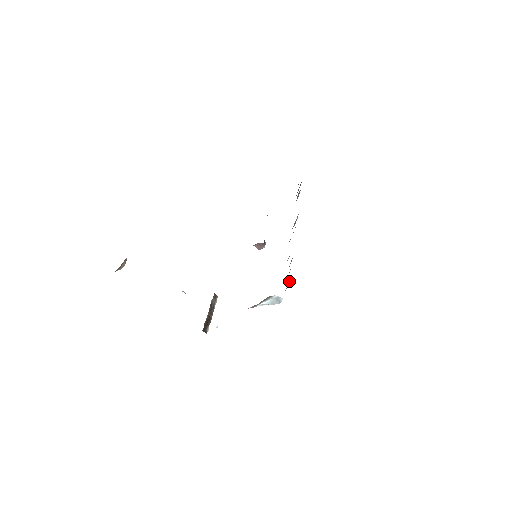
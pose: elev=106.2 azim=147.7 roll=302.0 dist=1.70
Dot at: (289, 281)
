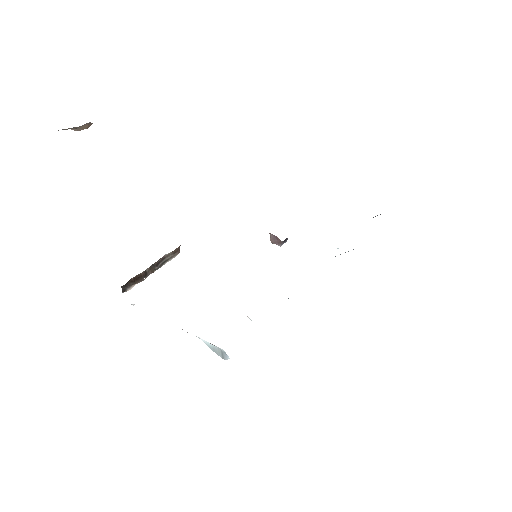
Dot at: occluded
